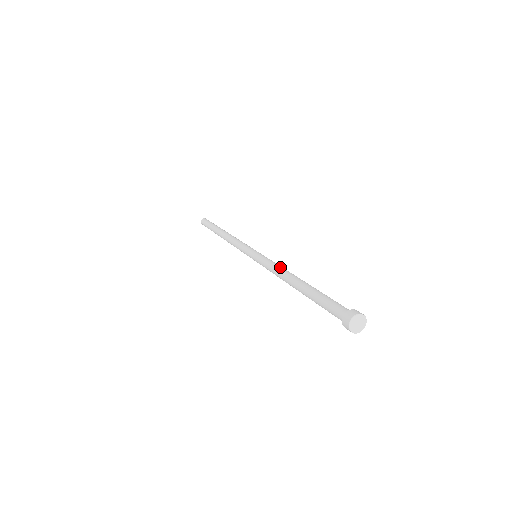
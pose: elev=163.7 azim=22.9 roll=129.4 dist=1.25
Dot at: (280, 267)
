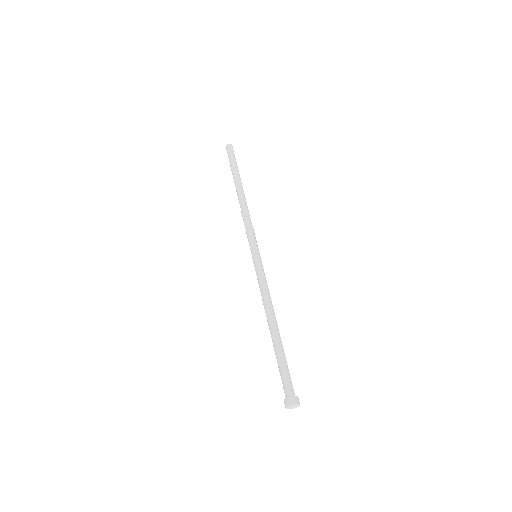
Dot at: (265, 297)
